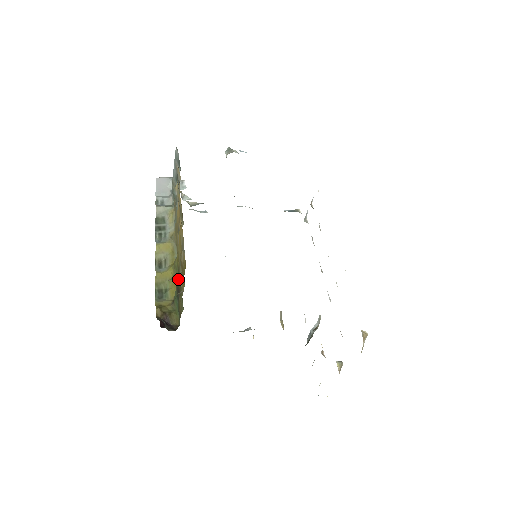
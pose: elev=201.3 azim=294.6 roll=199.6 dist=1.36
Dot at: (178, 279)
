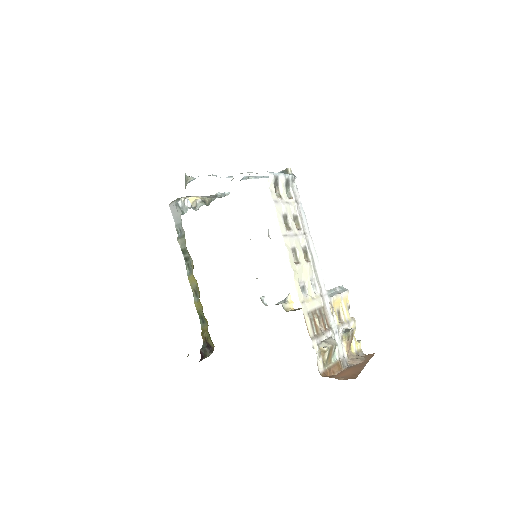
Dot at: occluded
